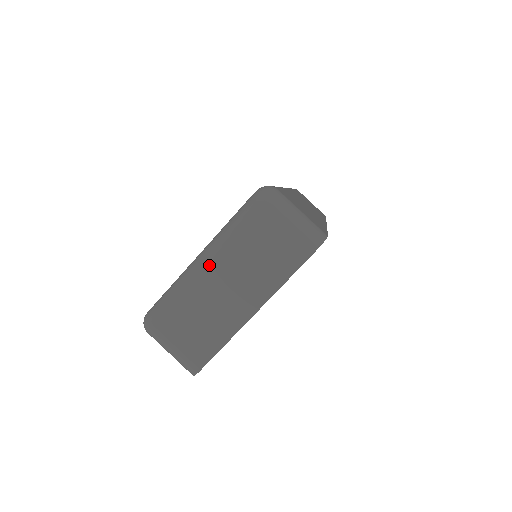
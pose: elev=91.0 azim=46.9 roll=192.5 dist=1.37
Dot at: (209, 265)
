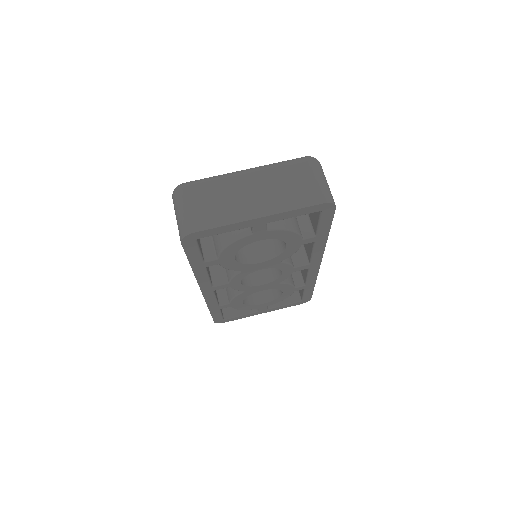
Dot at: (250, 174)
